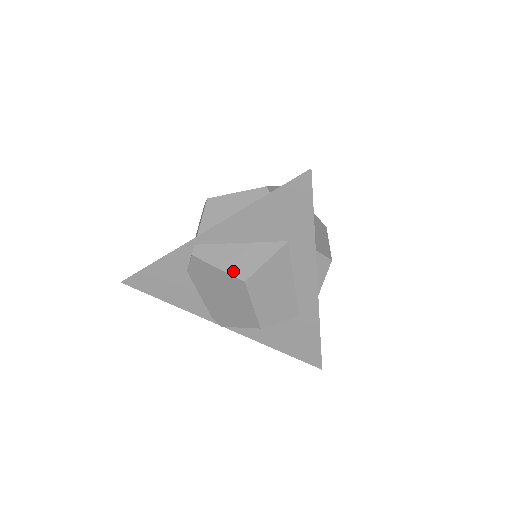
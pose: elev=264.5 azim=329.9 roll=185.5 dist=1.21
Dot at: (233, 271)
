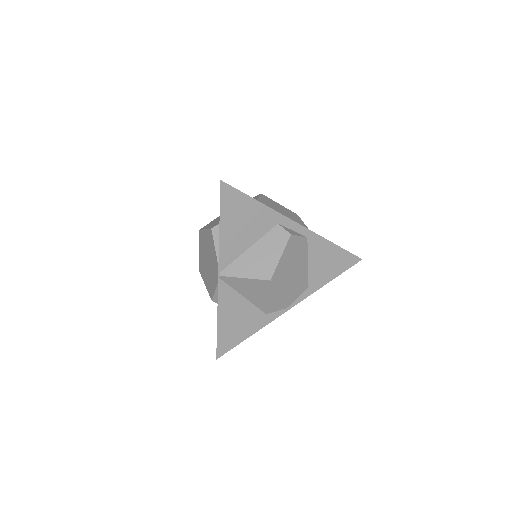
Dot at: occluded
